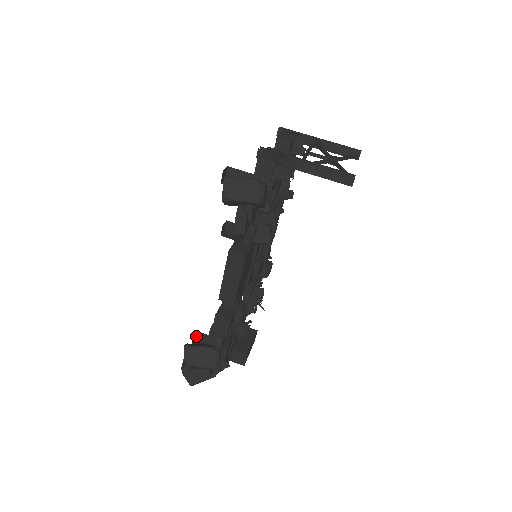
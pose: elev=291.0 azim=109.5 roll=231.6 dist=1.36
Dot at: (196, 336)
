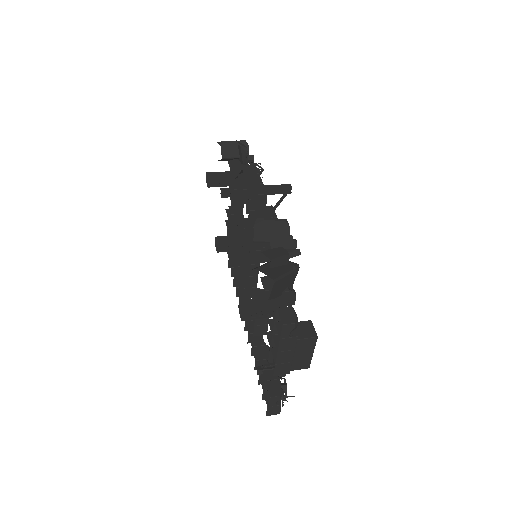
Dot at: (240, 317)
